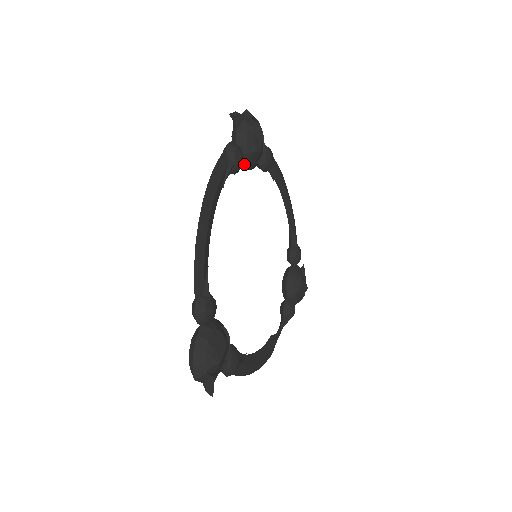
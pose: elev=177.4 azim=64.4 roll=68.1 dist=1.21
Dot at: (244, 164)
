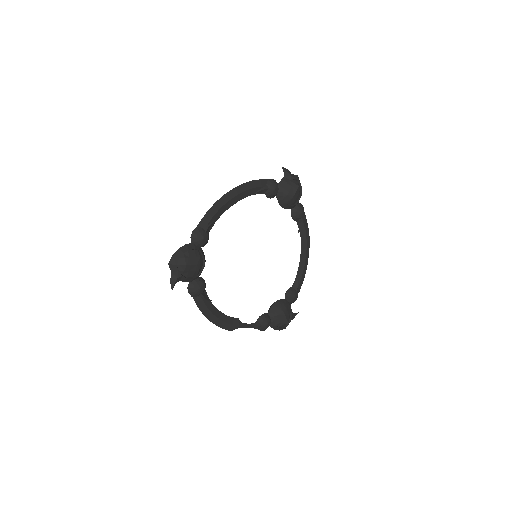
Dot at: (278, 199)
